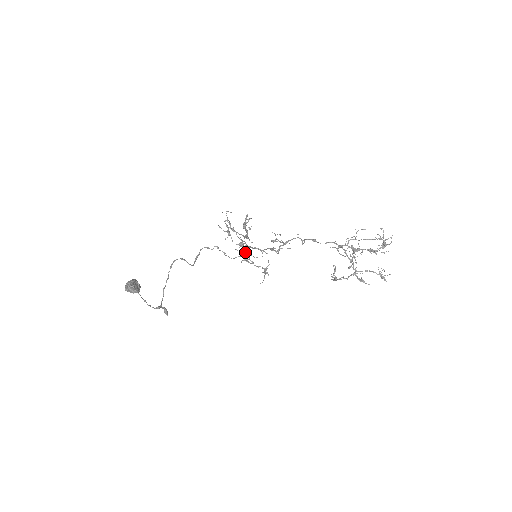
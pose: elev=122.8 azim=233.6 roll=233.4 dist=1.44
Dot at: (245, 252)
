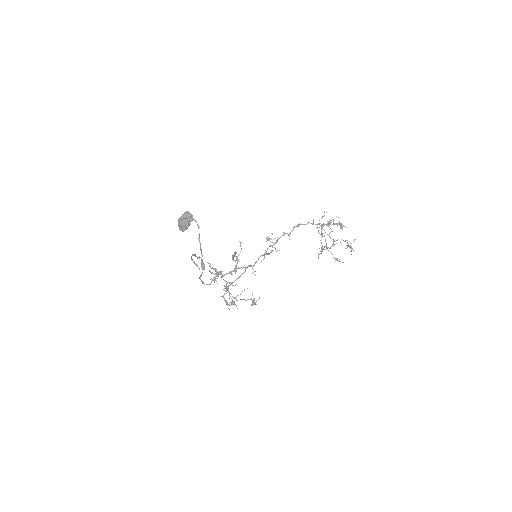
Dot at: occluded
